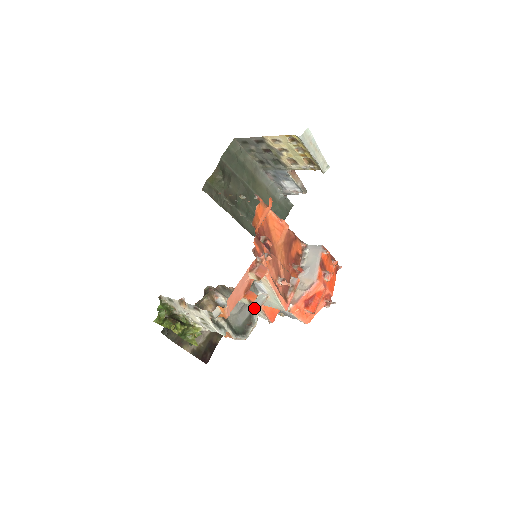
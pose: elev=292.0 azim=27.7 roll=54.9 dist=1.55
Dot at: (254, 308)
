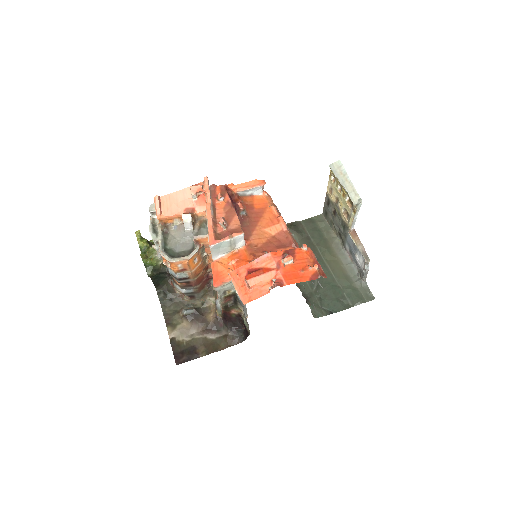
Dot at: (194, 243)
